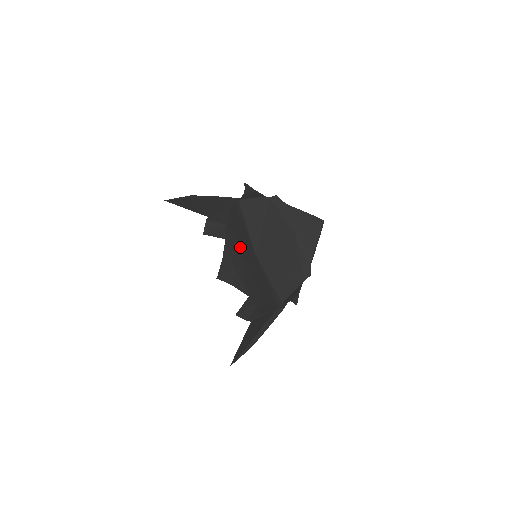
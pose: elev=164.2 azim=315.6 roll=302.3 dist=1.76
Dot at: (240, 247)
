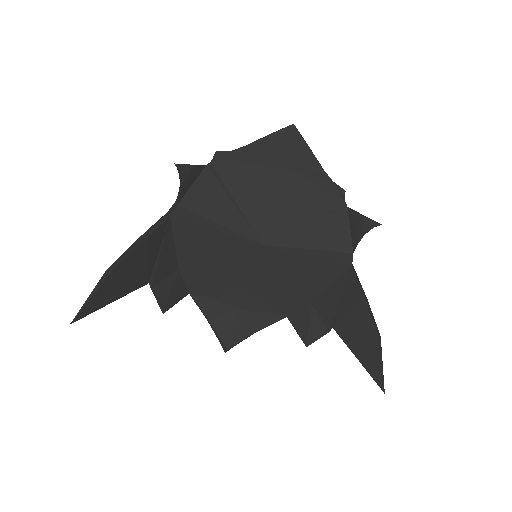
Dot at: (227, 270)
